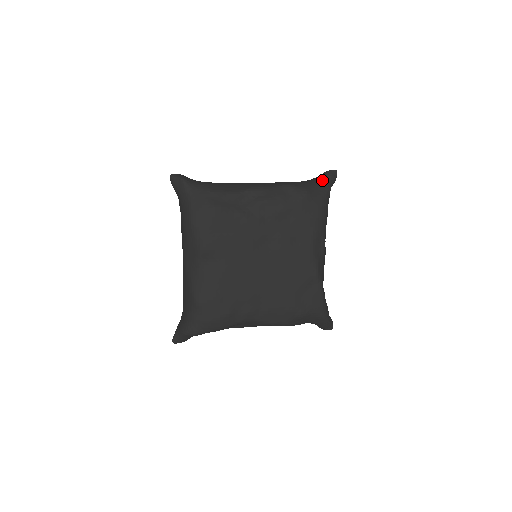
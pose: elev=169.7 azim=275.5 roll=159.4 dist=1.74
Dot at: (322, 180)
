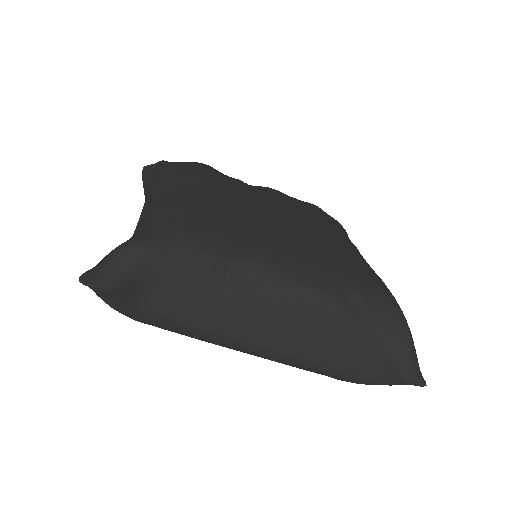
Dot at: occluded
